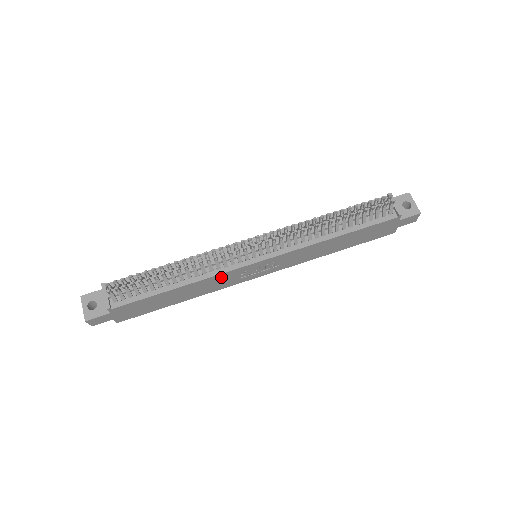
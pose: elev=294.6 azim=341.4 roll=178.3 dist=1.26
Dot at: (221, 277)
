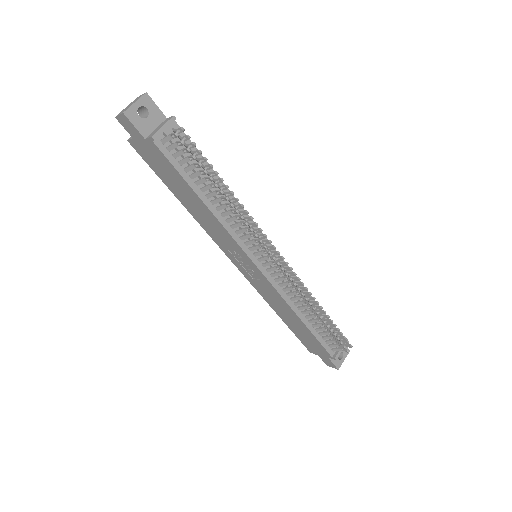
Dot at: (227, 237)
